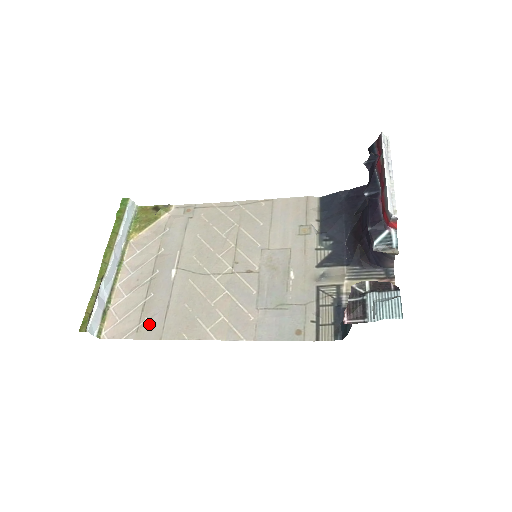
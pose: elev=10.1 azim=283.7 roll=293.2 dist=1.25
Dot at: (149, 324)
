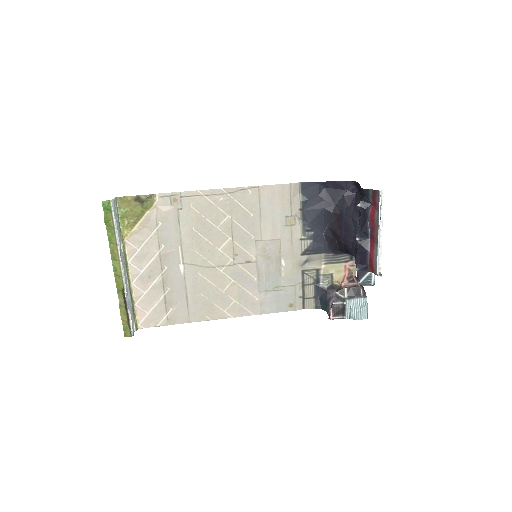
Dot at: (176, 313)
